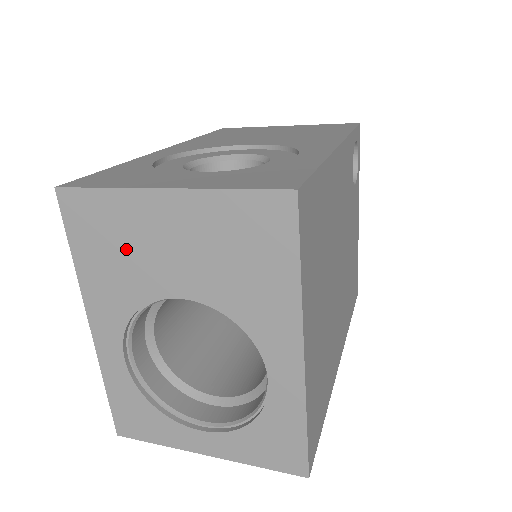
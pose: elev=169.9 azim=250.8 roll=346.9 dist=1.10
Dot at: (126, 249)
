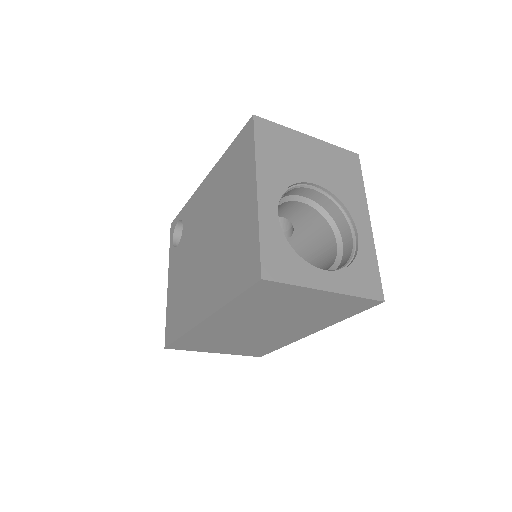
Dot at: (288, 153)
